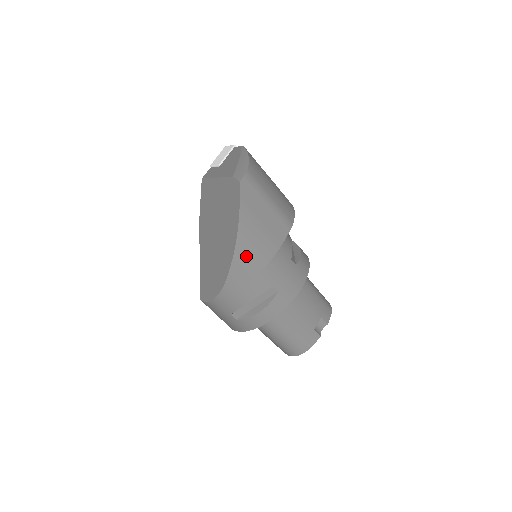
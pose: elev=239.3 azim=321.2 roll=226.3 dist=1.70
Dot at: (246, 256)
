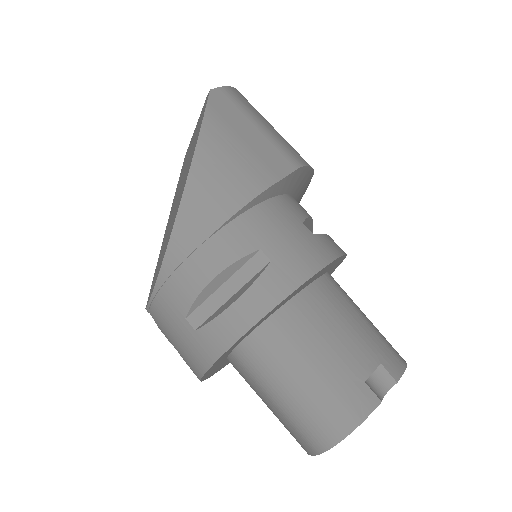
Dot at: (209, 185)
